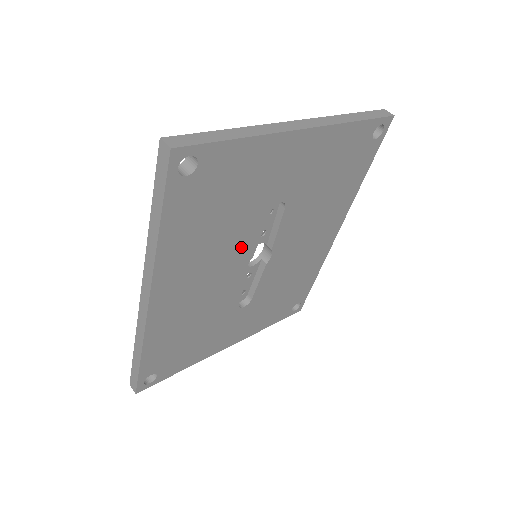
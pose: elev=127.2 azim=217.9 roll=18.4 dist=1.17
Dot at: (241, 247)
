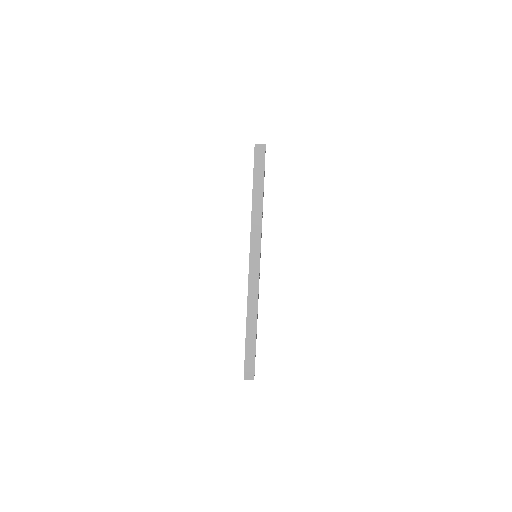
Dot at: occluded
